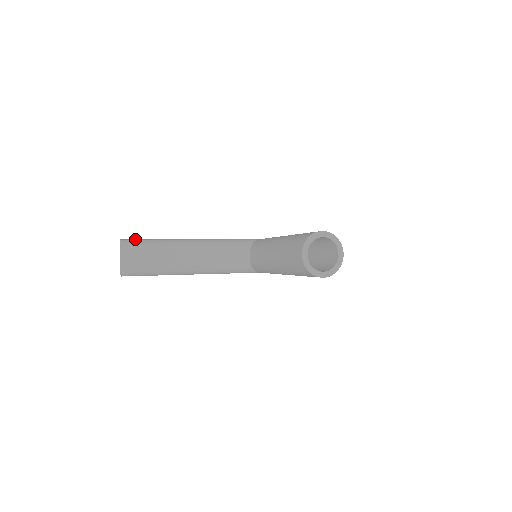
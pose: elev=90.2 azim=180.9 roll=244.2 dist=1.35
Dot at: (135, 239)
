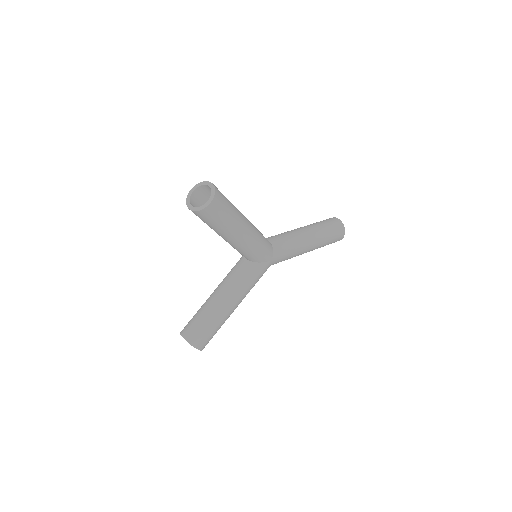
Dot at: occluded
